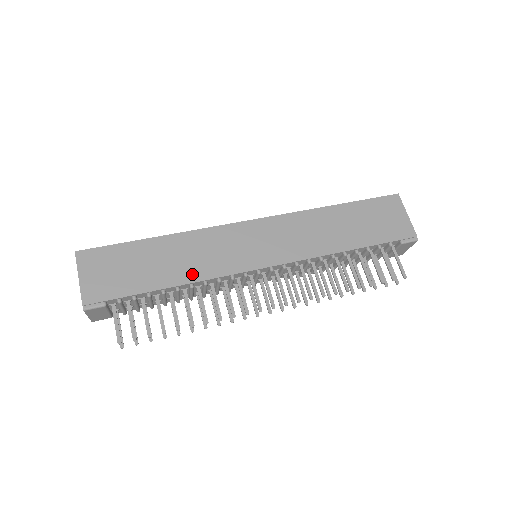
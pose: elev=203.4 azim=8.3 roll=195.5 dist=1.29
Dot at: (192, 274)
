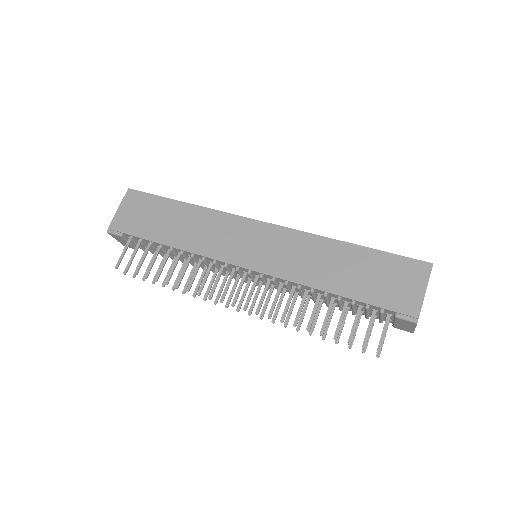
Dot at: (186, 243)
